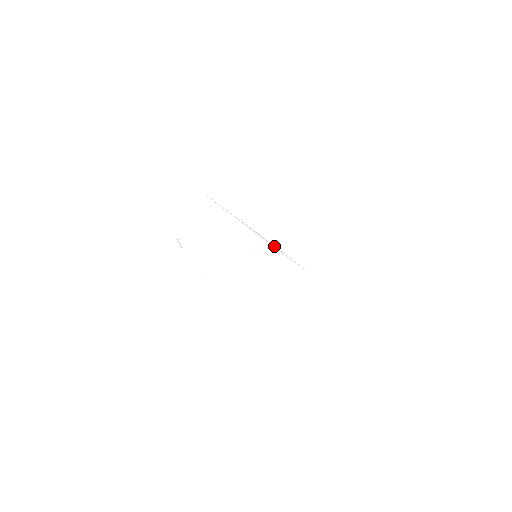
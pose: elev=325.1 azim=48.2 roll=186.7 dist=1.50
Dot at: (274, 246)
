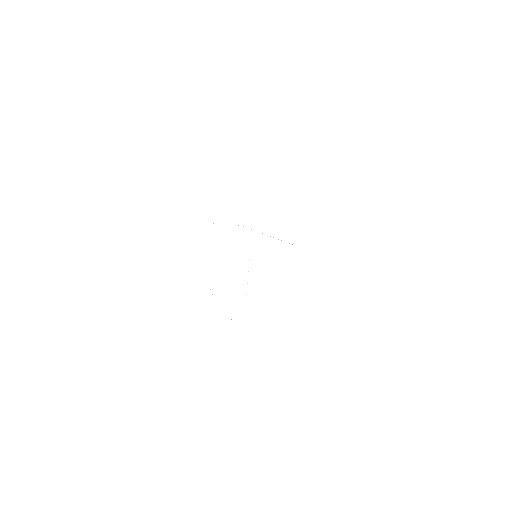
Dot at: occluded
